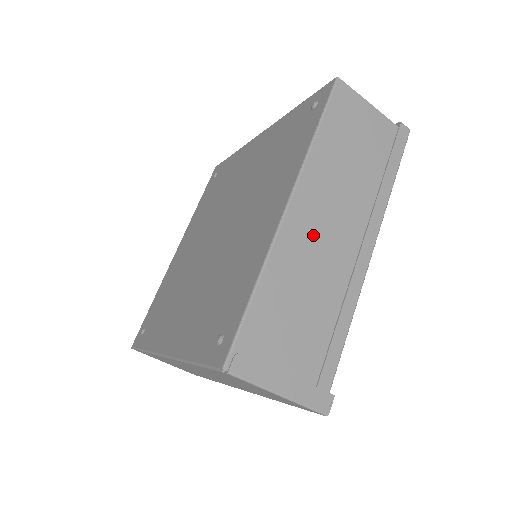
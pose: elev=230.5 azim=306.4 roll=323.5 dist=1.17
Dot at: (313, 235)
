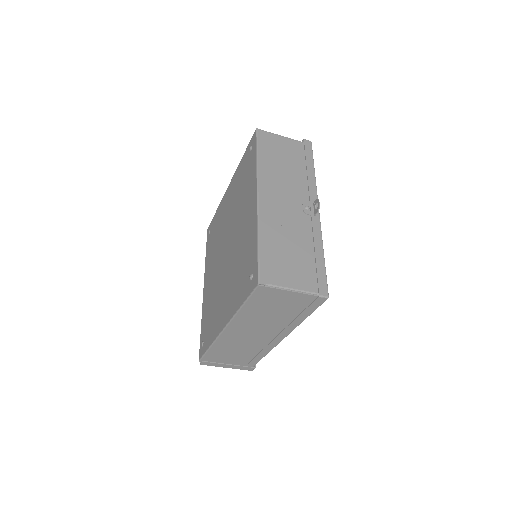
Dot at: (242, 335)
